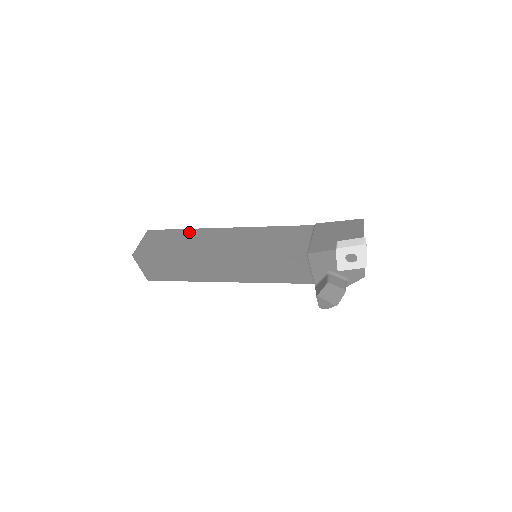
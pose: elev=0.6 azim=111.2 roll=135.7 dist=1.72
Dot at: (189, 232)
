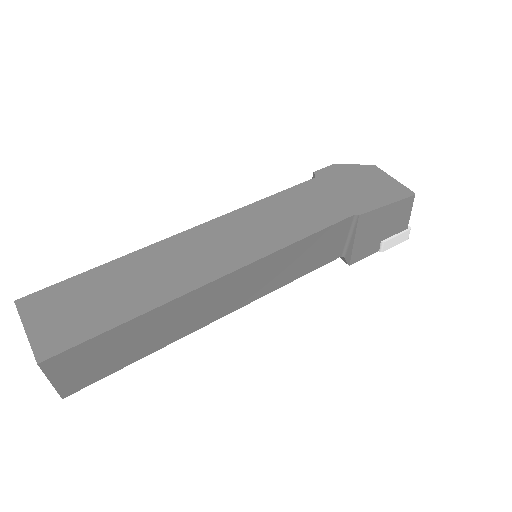
Dot at: (153, 317)
